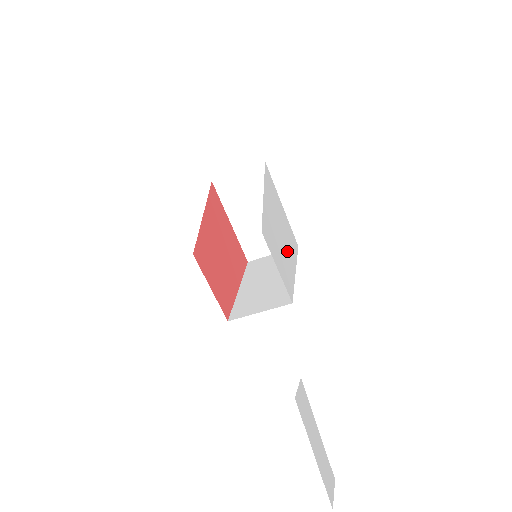
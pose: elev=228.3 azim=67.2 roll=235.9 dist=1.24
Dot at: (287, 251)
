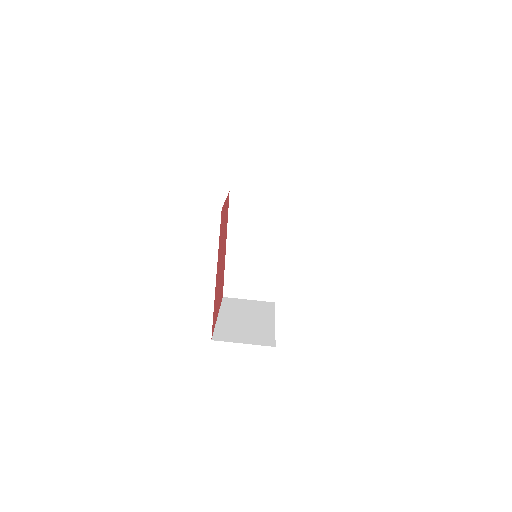
Dot at: occluded
